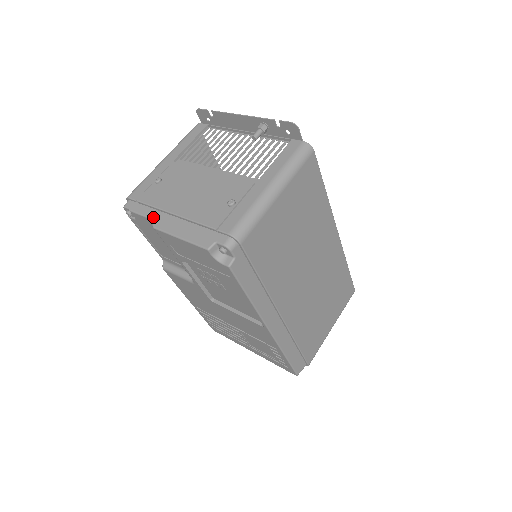
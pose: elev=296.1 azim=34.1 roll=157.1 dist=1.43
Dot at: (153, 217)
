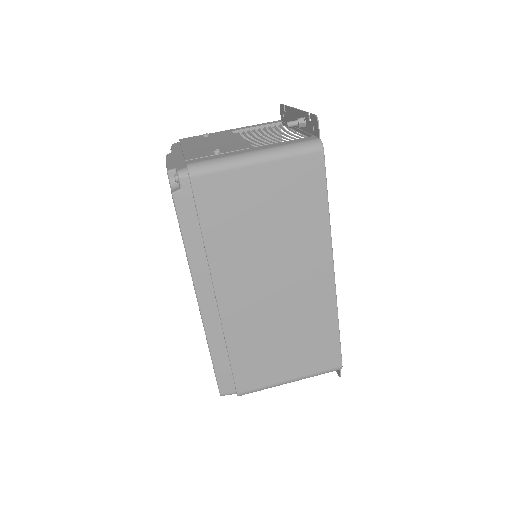
Dot at: (174, 151)
